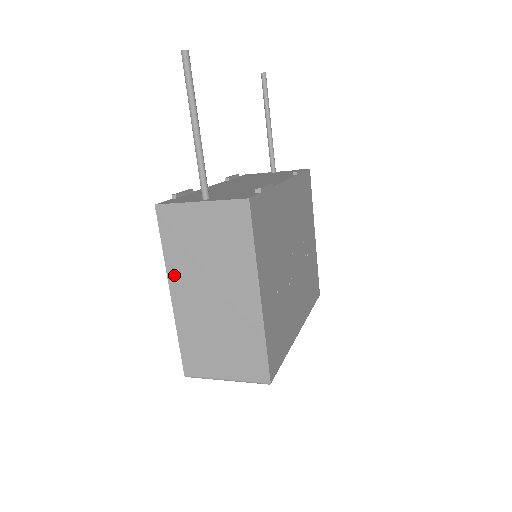
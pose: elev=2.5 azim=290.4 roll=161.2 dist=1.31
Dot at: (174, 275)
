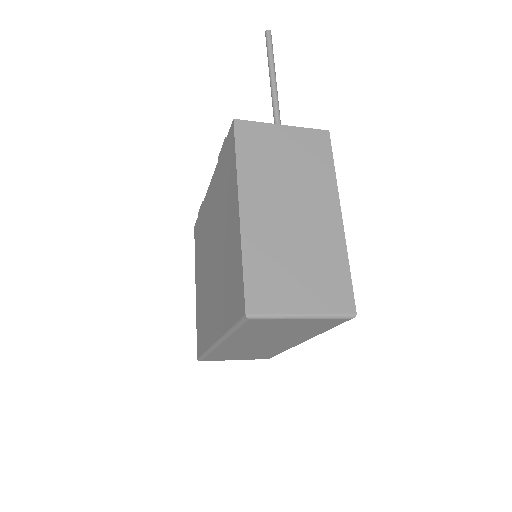
Dot at: (247, 187)
